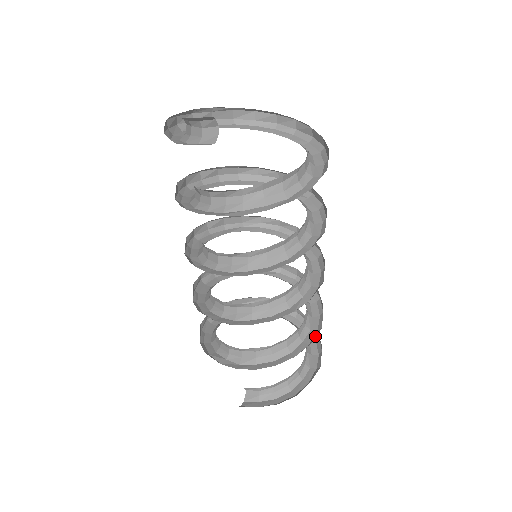
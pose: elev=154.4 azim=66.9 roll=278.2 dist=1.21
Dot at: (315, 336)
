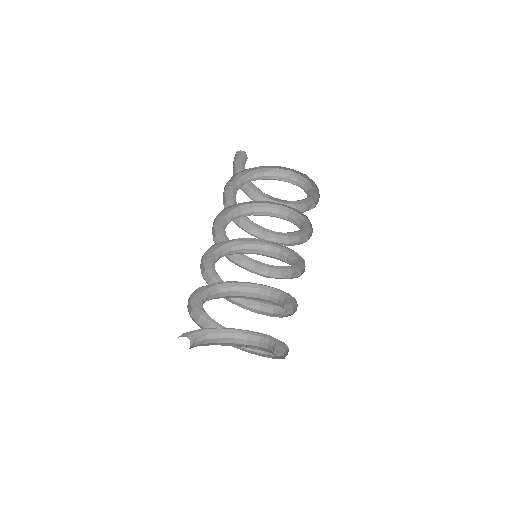
Dot at: occluded
